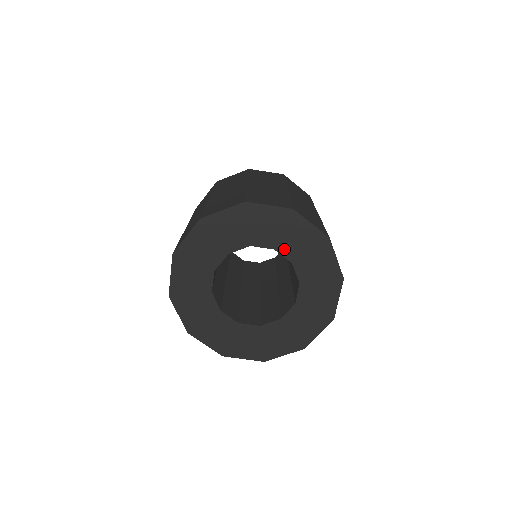
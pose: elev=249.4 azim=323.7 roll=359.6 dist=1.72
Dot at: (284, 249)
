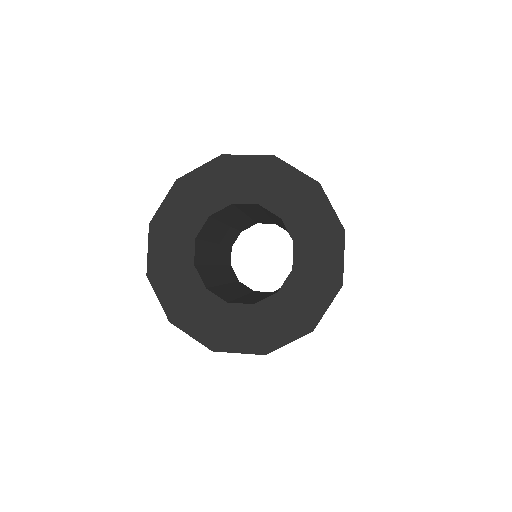
Dot at: (241, 196)
